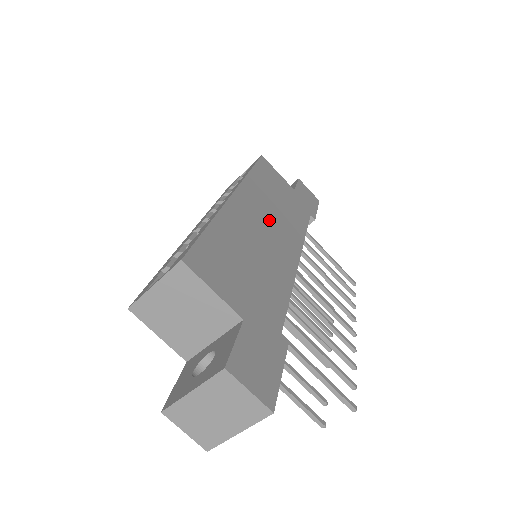
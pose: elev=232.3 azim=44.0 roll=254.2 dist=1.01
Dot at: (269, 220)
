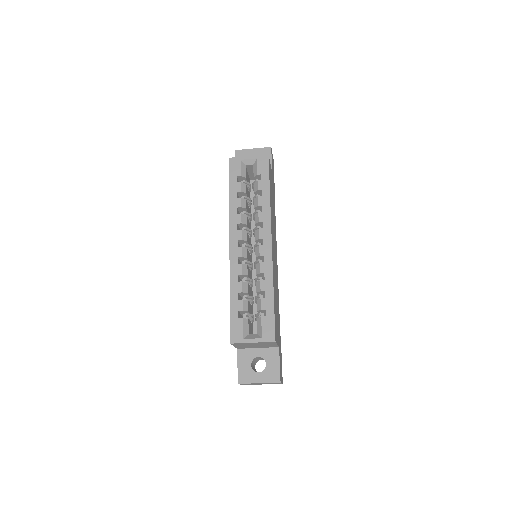
Dot at: (274, 243)
